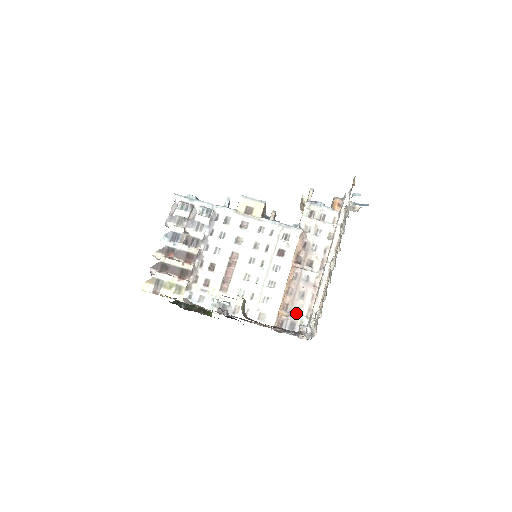
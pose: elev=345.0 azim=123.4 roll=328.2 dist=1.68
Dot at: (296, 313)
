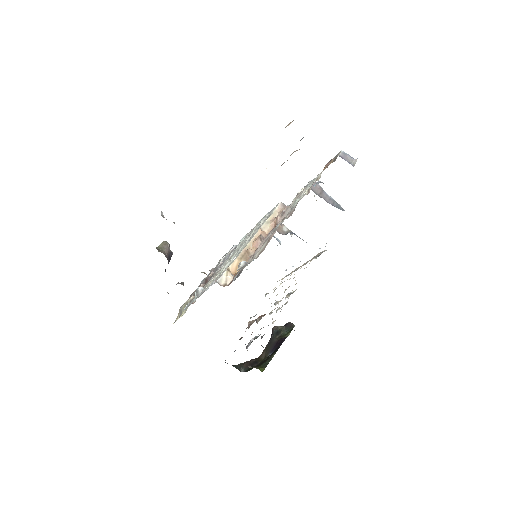
Dot at: occluded
